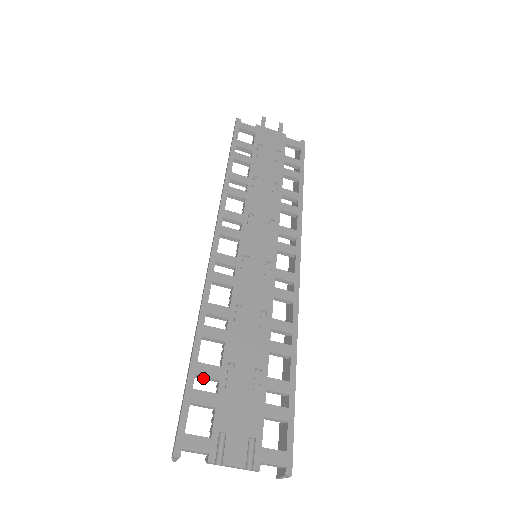
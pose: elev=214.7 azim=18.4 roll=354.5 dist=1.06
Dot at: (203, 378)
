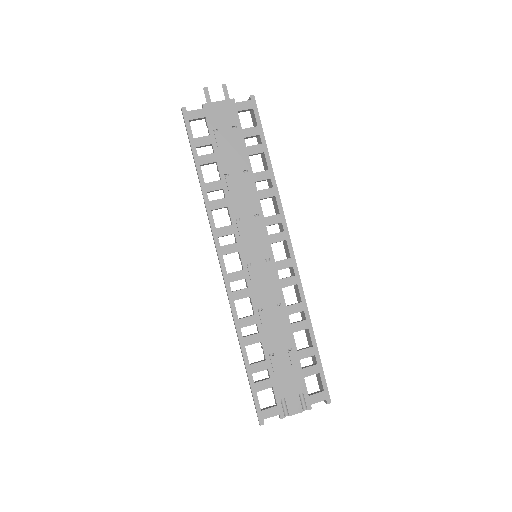
Dot at: (257, 371)
